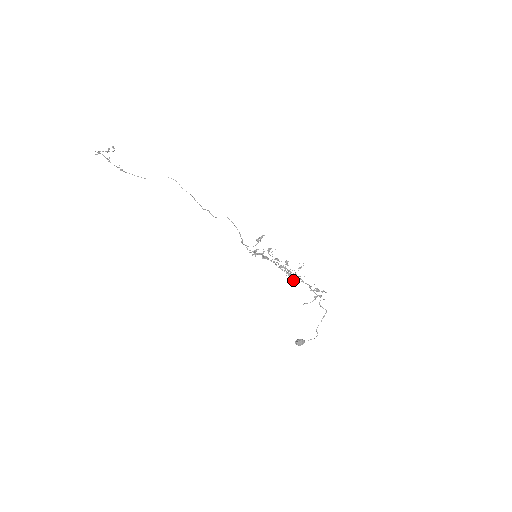
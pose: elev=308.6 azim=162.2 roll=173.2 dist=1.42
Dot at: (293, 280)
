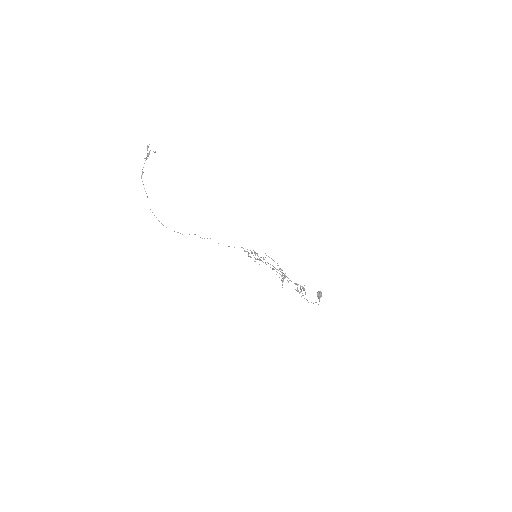
Dot at: (283, 278)
